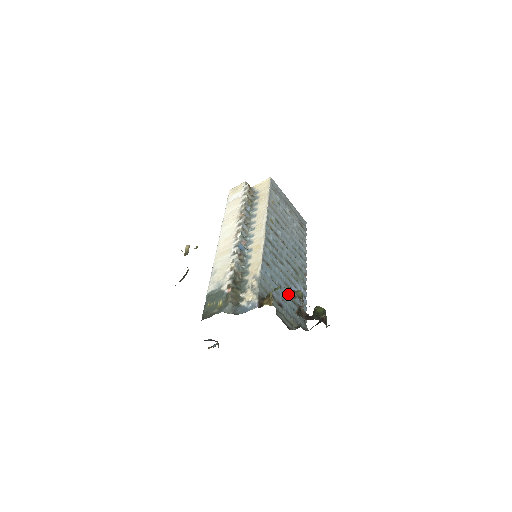
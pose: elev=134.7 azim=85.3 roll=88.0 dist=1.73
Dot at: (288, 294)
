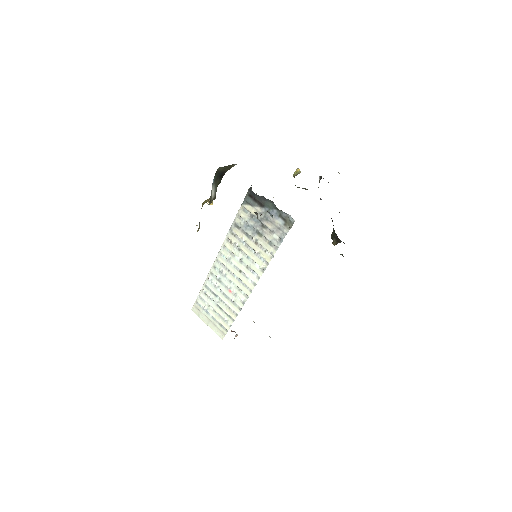
Dot at: occluded
